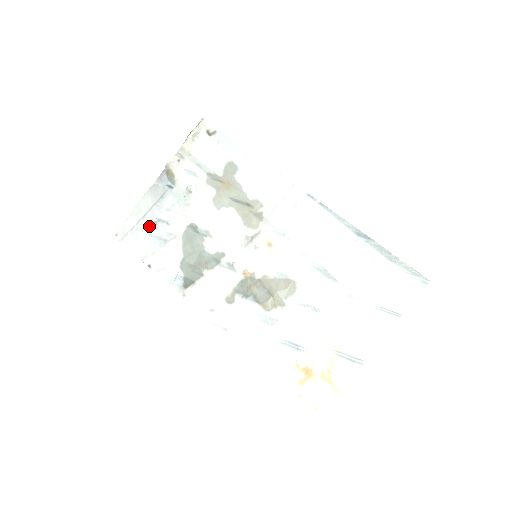
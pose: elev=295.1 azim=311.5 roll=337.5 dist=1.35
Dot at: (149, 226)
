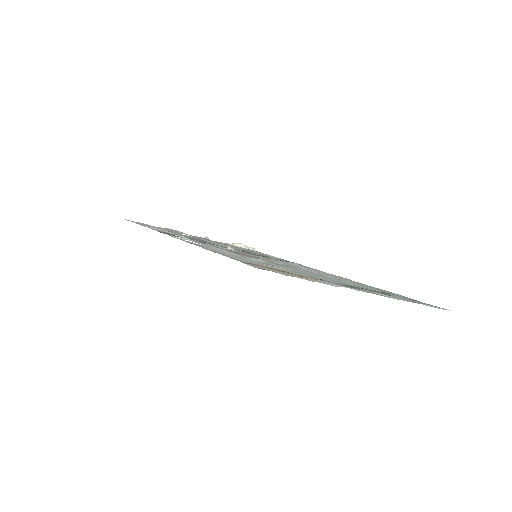
Dot at: (163, 229)
